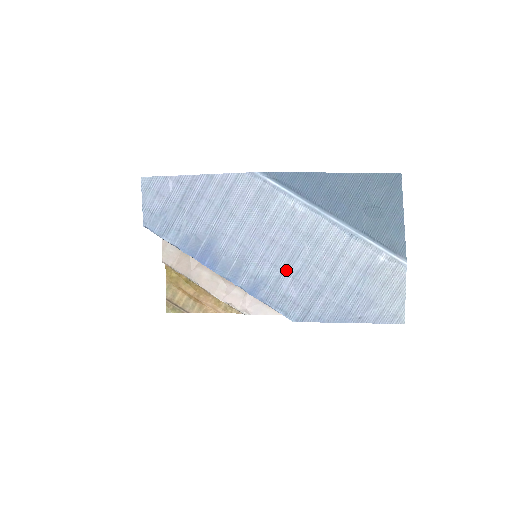
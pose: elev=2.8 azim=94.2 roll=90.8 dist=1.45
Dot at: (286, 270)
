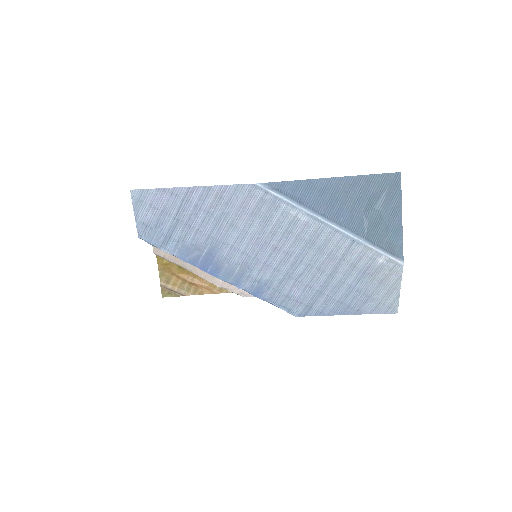
Dot at: (289, 274)
